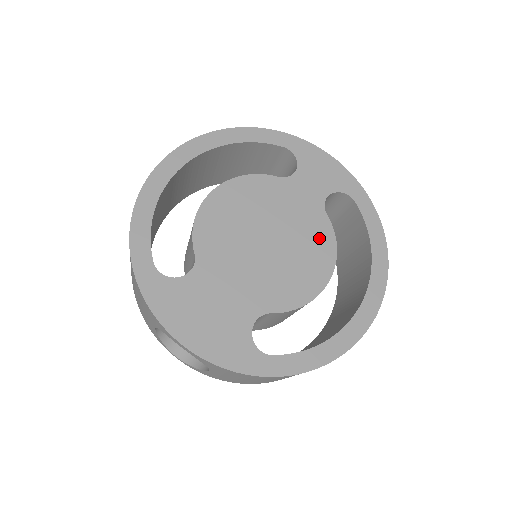
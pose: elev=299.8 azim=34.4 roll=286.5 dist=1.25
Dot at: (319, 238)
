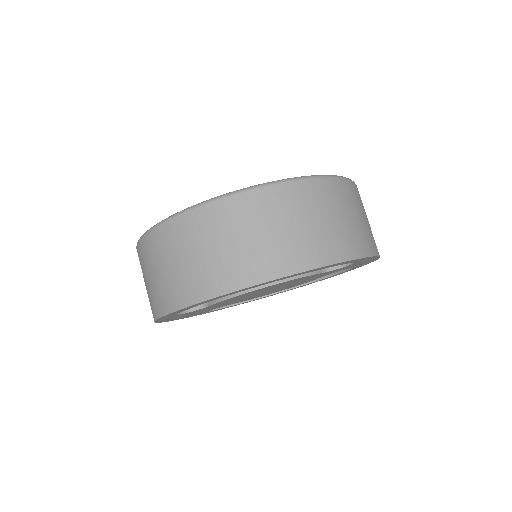
Dot at: occluded
